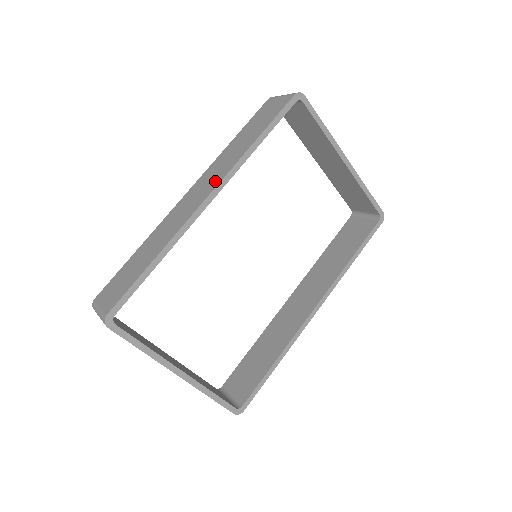
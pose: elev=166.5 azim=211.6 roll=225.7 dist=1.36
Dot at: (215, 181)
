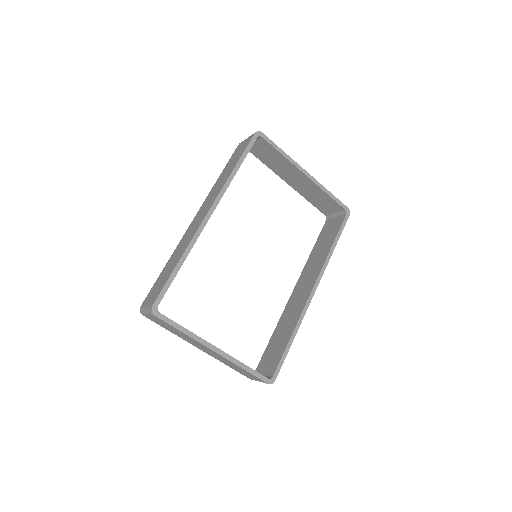
Dot at: (212, 201)
